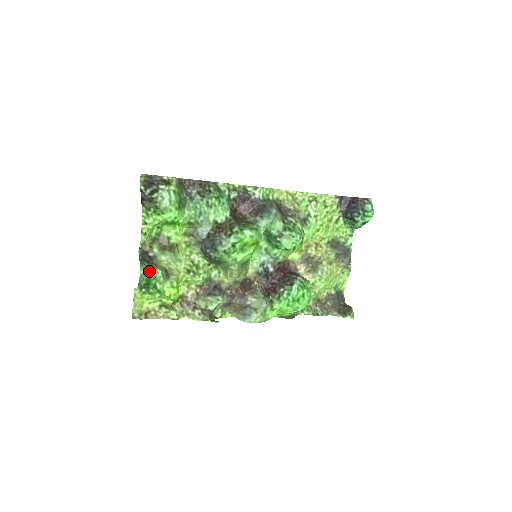
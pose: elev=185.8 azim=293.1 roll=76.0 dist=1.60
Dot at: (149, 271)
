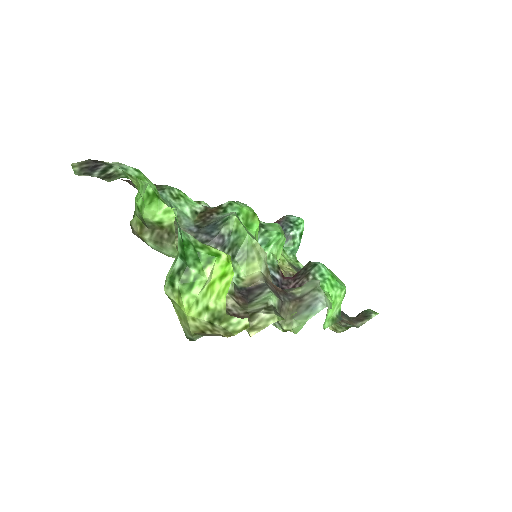
Dot at: (178, 227)
